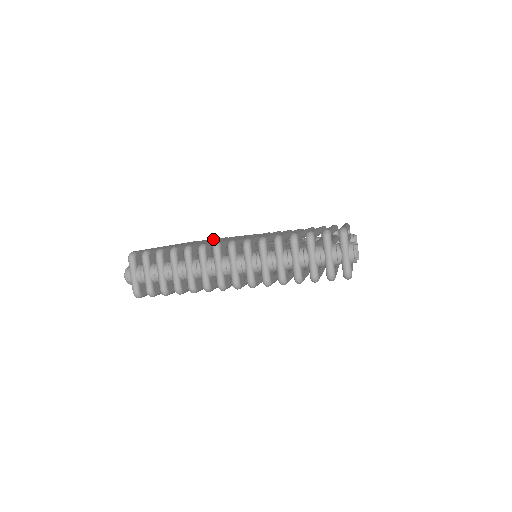
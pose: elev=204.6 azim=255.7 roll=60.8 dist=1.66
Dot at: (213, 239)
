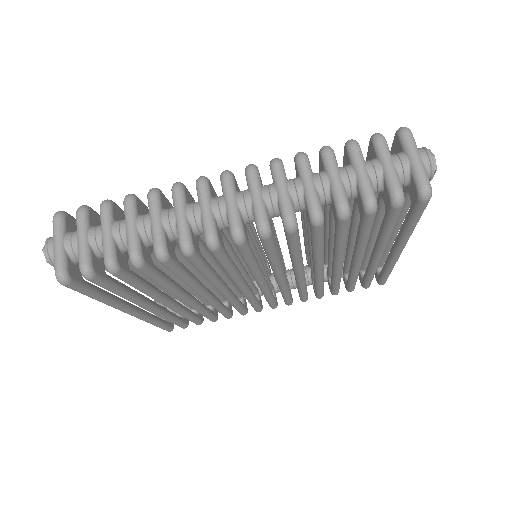
Dot at: occluded
